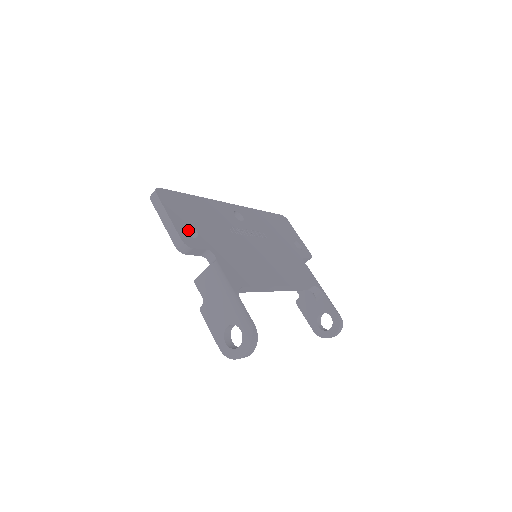
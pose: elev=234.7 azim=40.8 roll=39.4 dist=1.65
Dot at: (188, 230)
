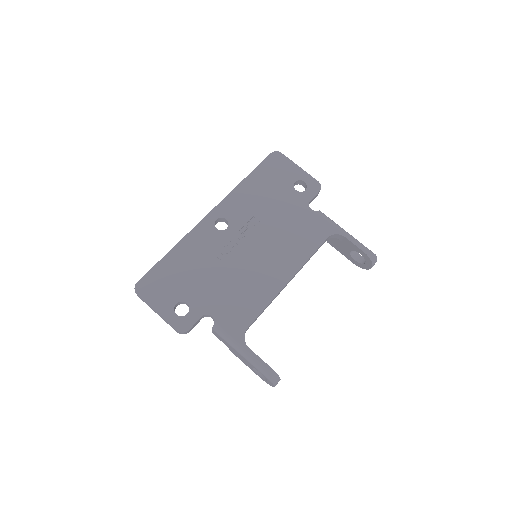
Dot at: (180, 303)
